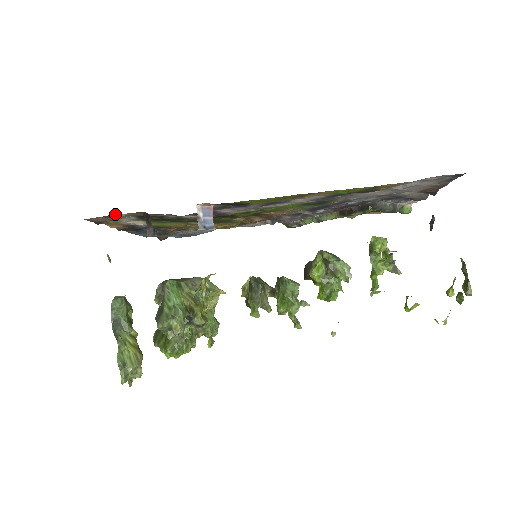
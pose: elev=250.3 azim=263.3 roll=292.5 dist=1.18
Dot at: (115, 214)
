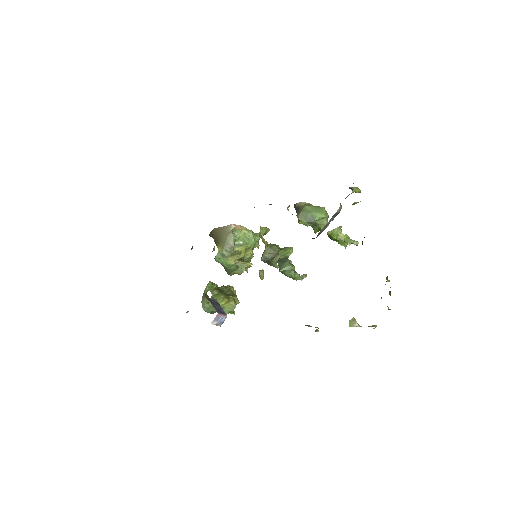
Dot at: occluded
